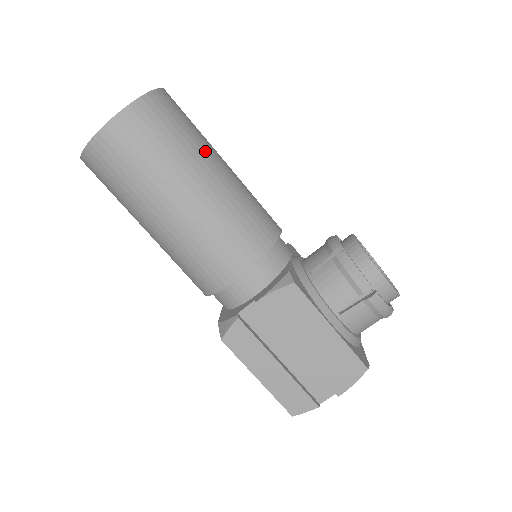
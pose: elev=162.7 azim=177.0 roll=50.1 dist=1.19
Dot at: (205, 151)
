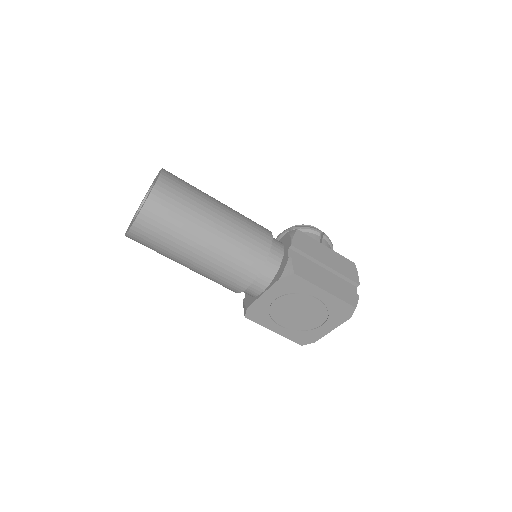
Dot at: occluded
